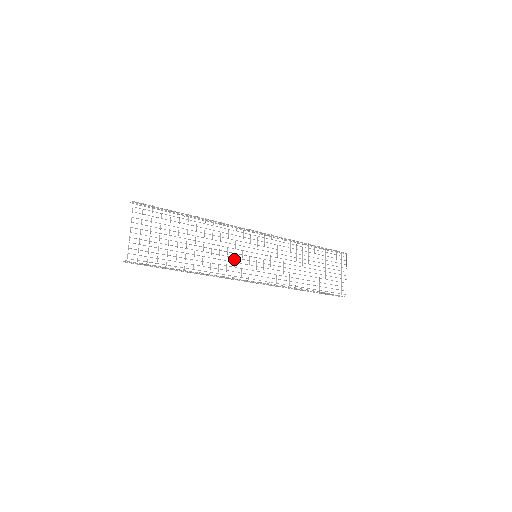
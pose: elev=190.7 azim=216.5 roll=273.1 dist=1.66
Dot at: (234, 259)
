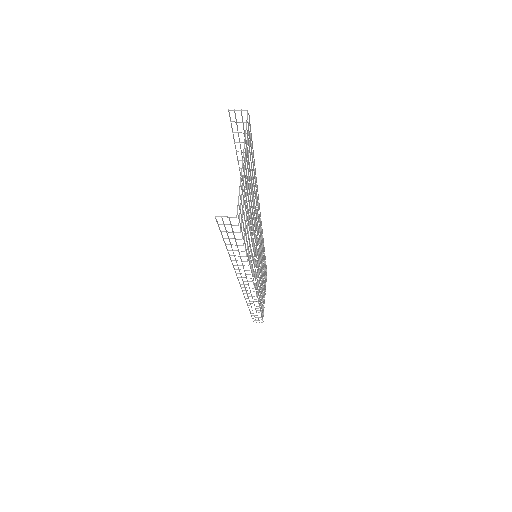
Dot at: occluded
